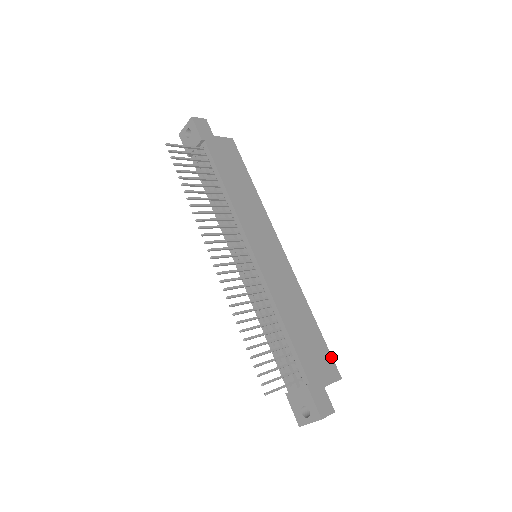
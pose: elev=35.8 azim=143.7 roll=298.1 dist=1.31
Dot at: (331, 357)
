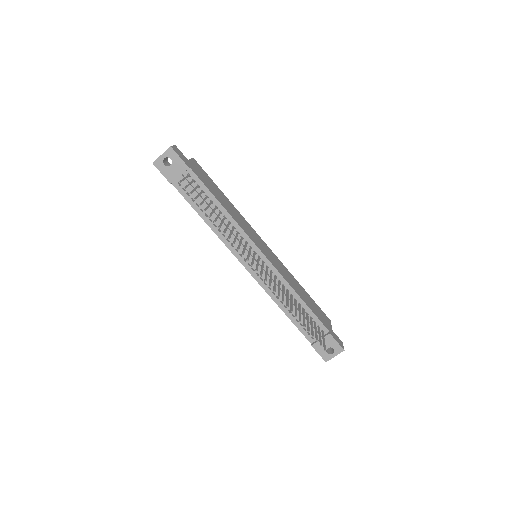
Dot at: occluded
